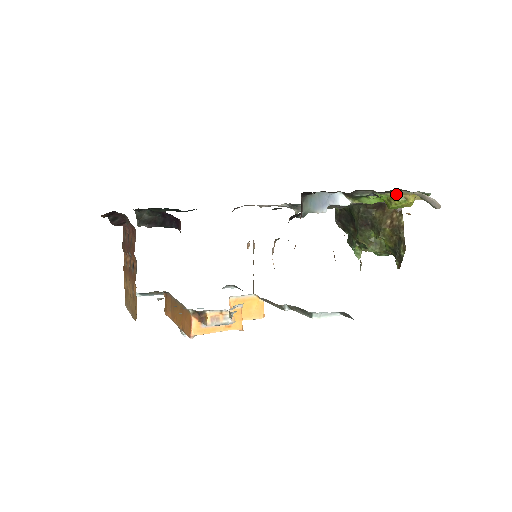
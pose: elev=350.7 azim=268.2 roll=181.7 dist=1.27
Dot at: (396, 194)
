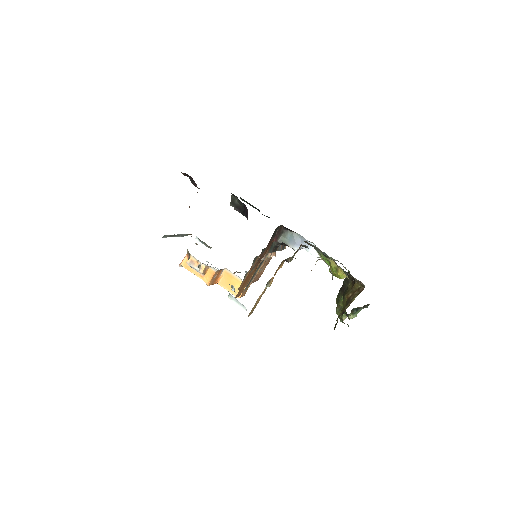
Dot at: (333, 263)
